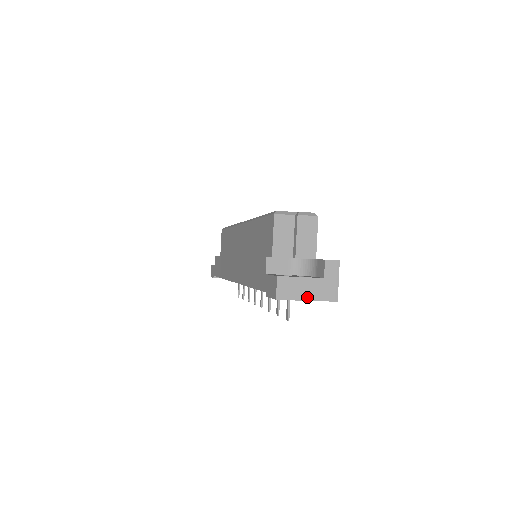
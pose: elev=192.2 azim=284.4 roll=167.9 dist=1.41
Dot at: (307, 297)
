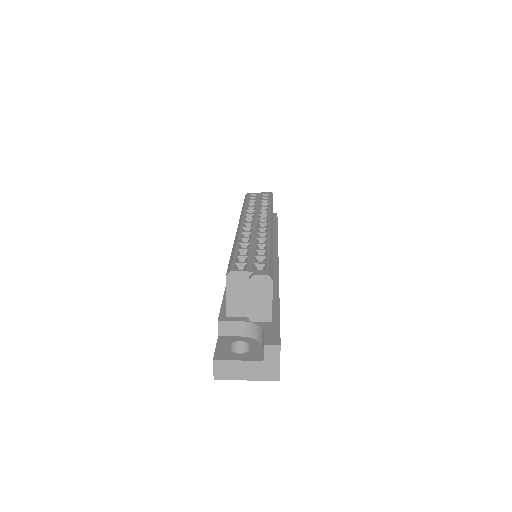
Dot at: (246, 377)
